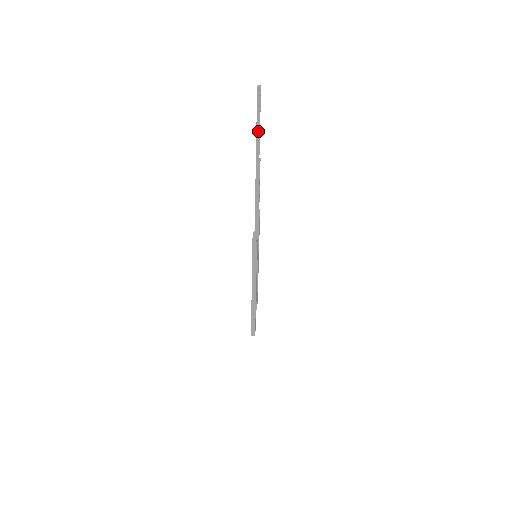
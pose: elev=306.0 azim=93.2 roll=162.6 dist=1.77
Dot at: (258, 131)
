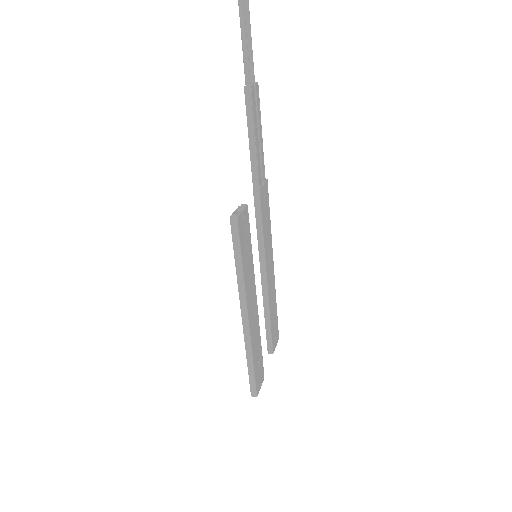
Dot at: (242, 20)
